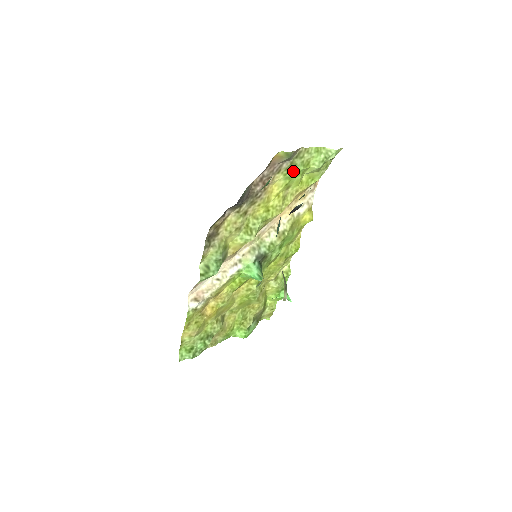
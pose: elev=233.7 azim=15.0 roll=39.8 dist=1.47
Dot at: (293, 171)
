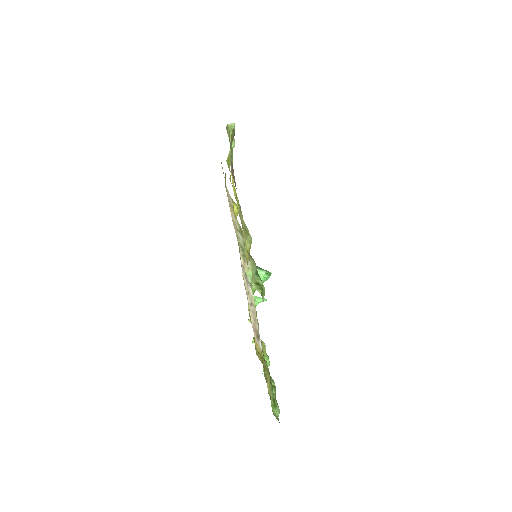
Dot at: (232, 154)
